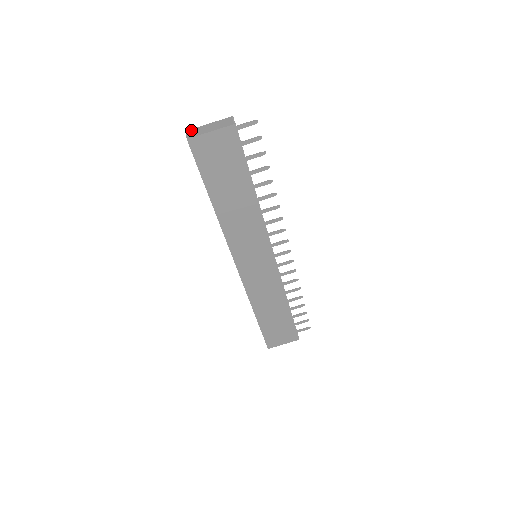
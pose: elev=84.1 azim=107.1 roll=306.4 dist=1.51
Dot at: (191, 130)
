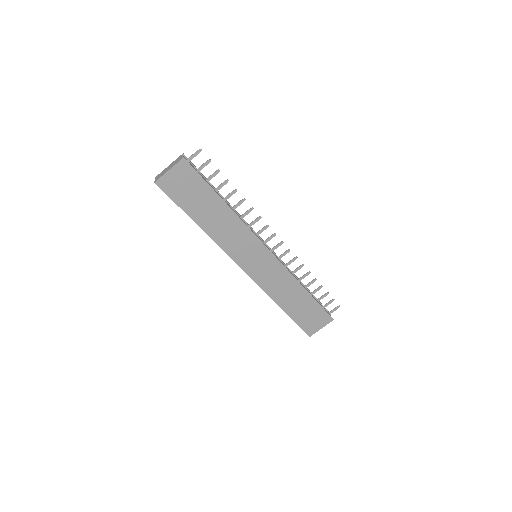
Dot at: (158, 175)
